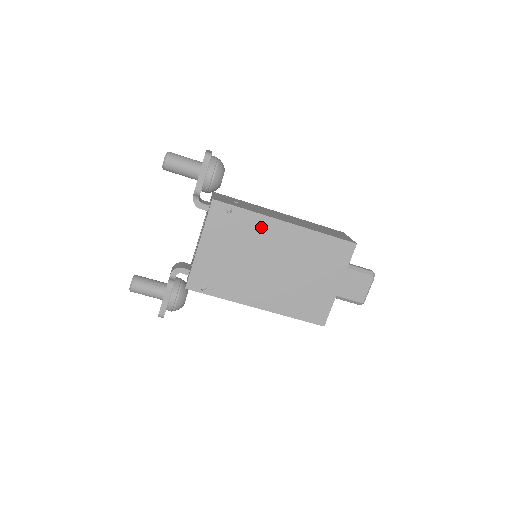
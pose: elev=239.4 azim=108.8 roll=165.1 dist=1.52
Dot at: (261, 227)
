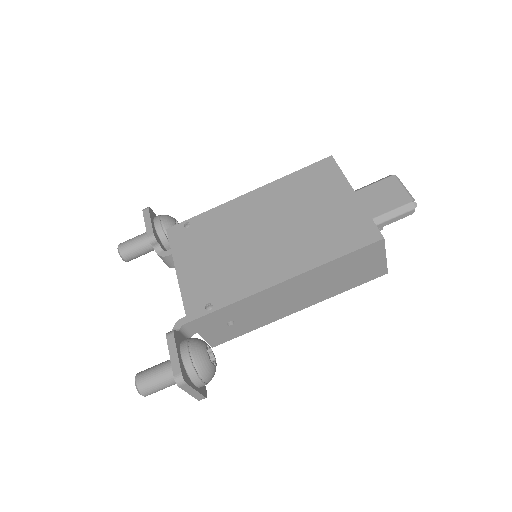
Dot at: (227, 214)
